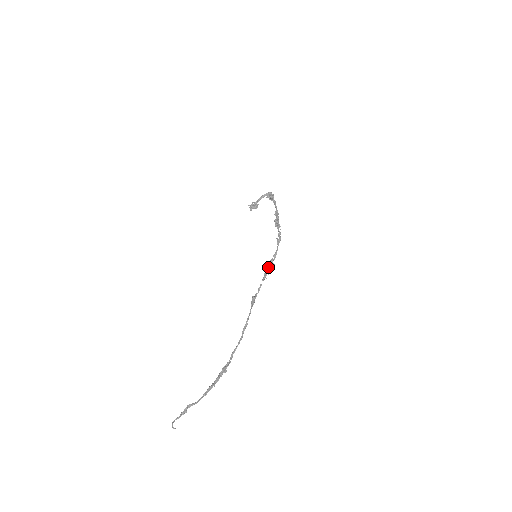
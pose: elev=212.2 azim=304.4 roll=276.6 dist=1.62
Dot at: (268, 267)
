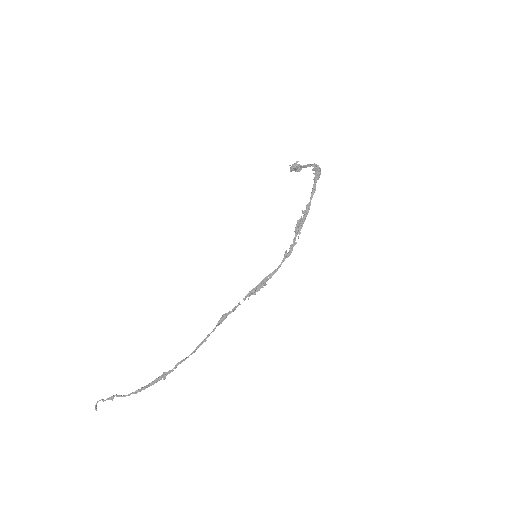
Dot at: (257, 286)
